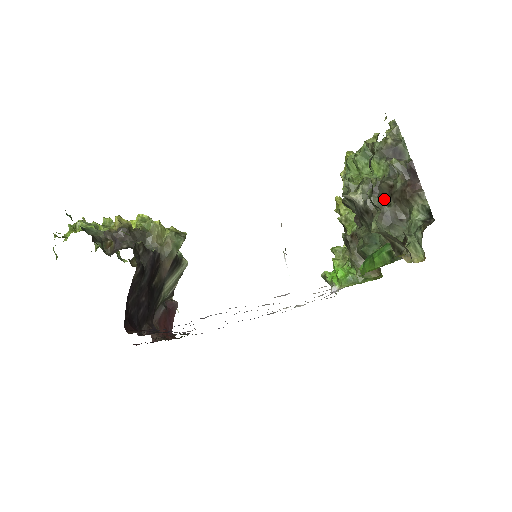
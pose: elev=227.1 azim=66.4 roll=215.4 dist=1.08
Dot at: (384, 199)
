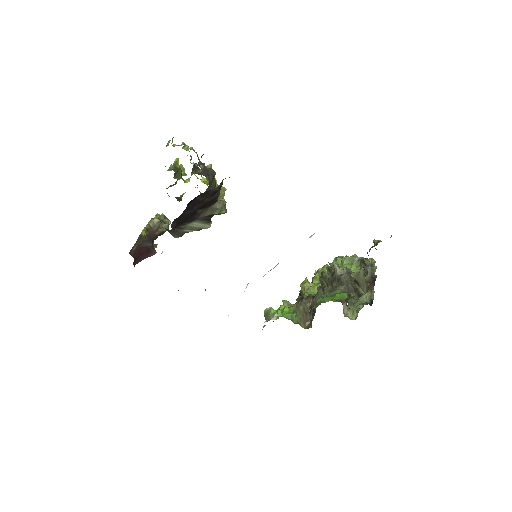
Dot at: occluded
